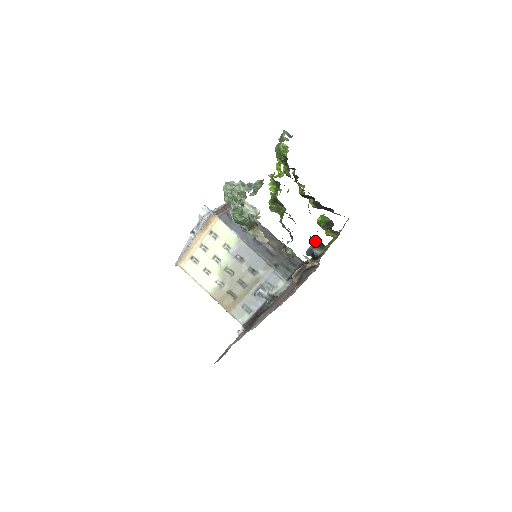
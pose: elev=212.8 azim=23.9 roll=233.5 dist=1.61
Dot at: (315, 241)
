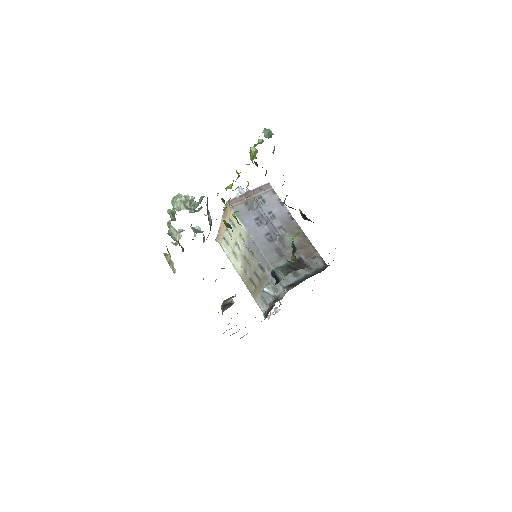
Dot at: occluded
